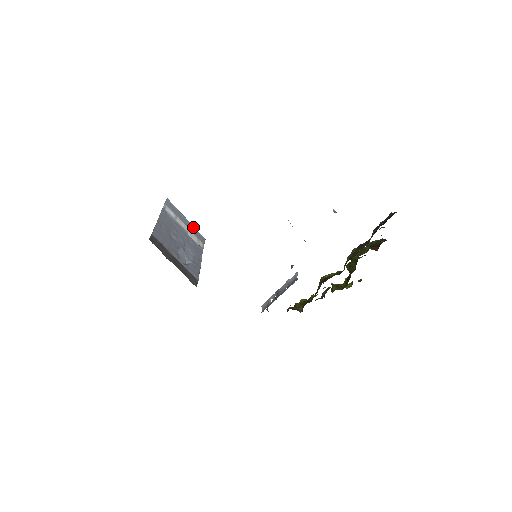
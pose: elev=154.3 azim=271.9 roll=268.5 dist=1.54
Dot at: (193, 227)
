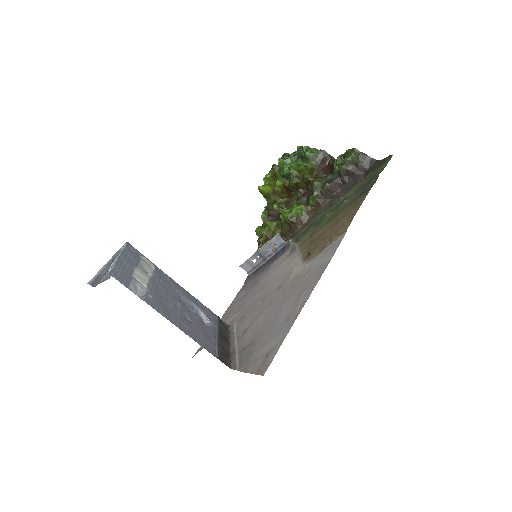
Dot at: (125, 253)
